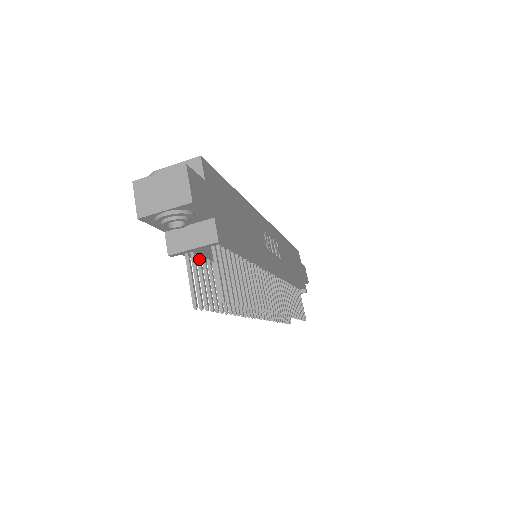
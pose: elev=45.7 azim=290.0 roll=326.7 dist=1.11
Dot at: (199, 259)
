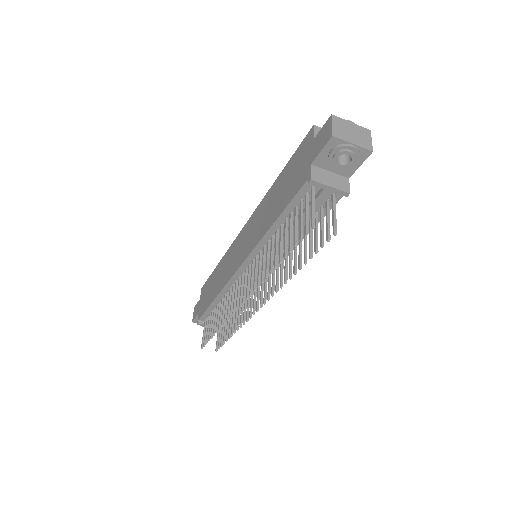
Dot at: (303, 204)
